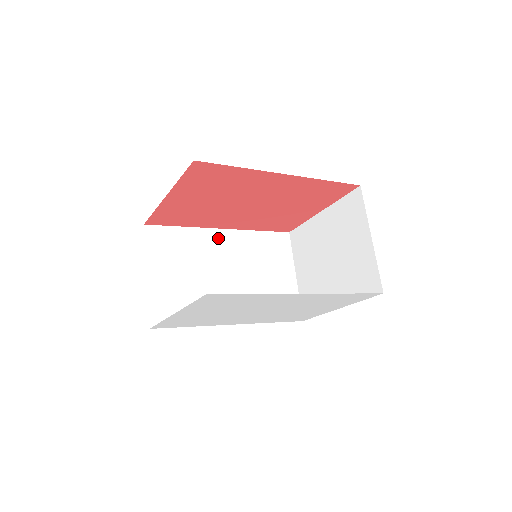
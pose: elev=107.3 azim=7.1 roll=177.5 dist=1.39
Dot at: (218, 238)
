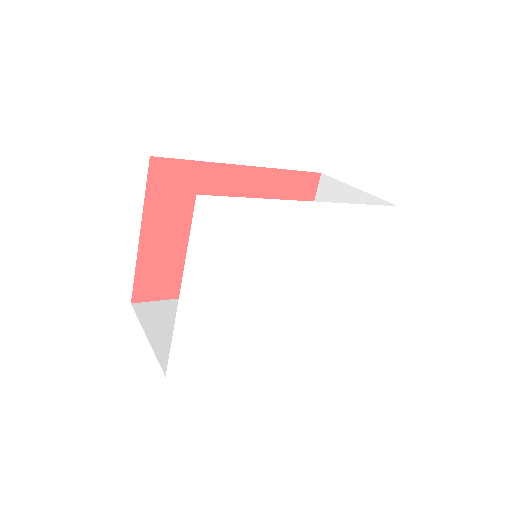
Dot at: occluded
